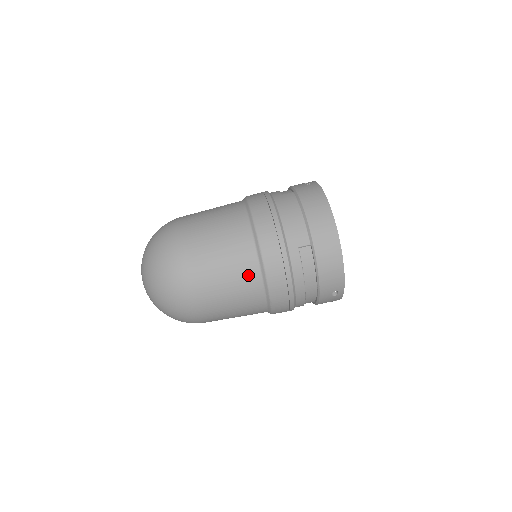
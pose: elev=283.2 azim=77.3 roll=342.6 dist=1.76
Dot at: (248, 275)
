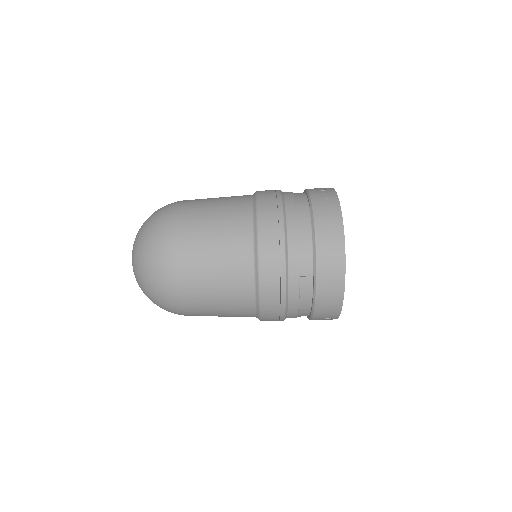
Dot at: (241, 293)
